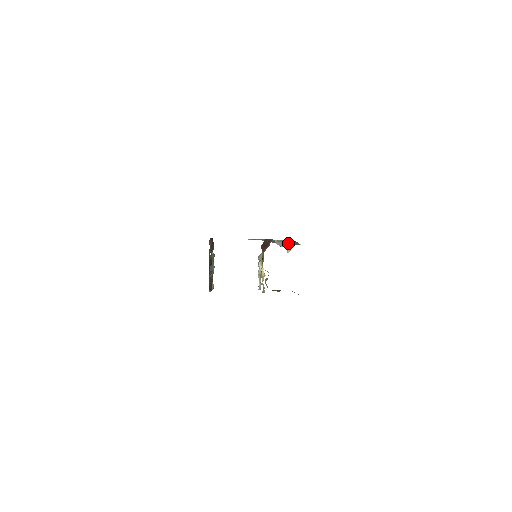
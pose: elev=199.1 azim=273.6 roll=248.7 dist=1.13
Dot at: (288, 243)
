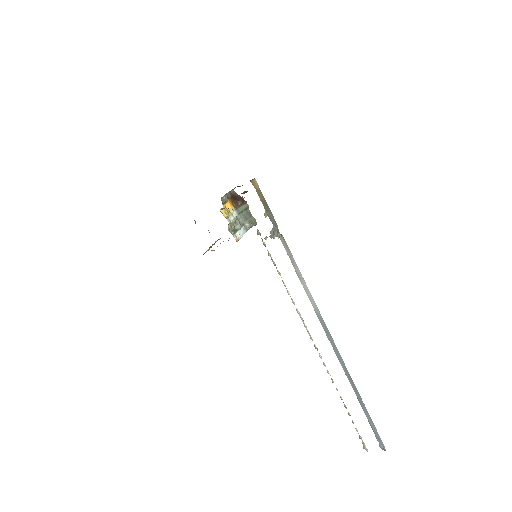
Dot at: (276, 228)
